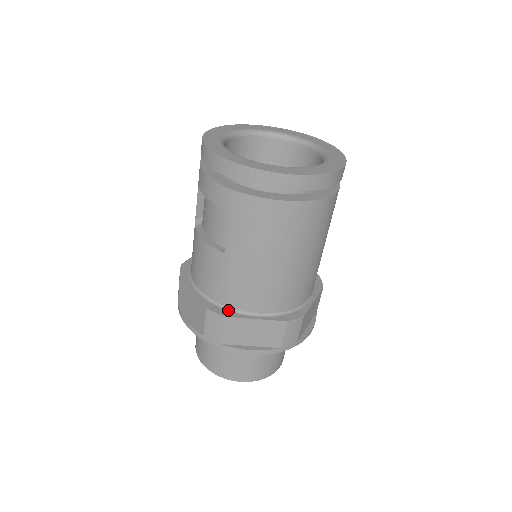
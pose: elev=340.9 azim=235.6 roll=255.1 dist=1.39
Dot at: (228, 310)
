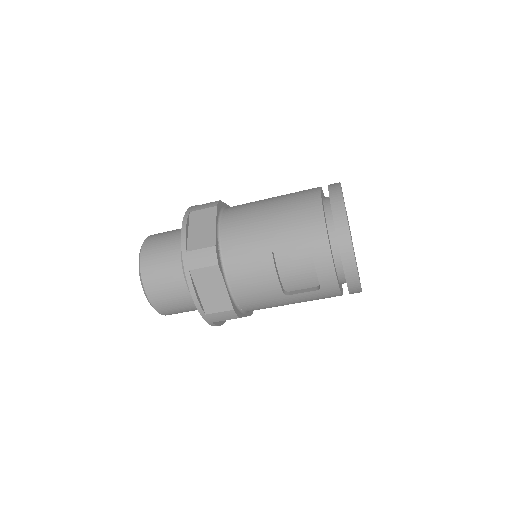
Dot at: (239, 310)
